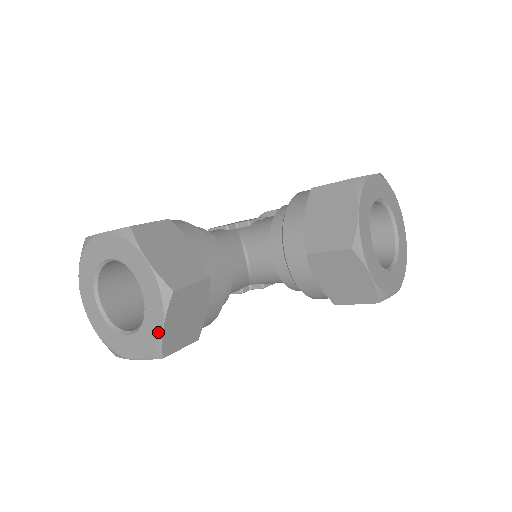
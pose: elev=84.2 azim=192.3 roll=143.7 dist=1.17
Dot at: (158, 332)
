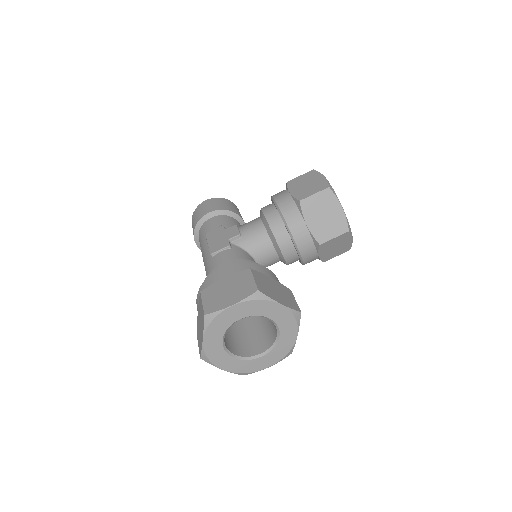
Dot at: (293, 341)
